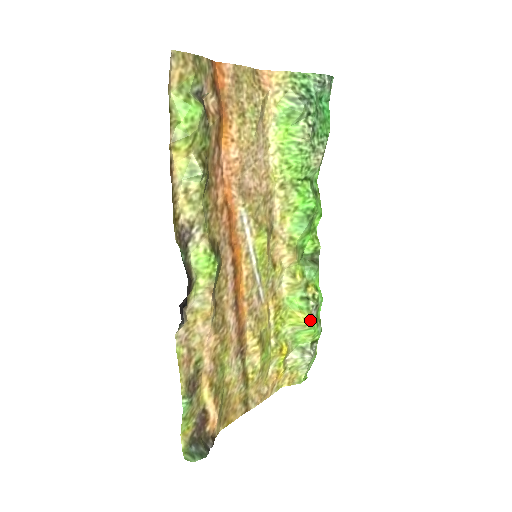
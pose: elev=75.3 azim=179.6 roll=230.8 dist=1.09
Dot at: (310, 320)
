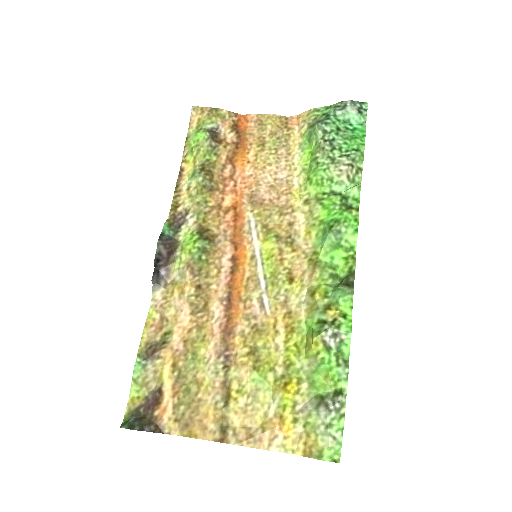
Dot at: (321, 348)
